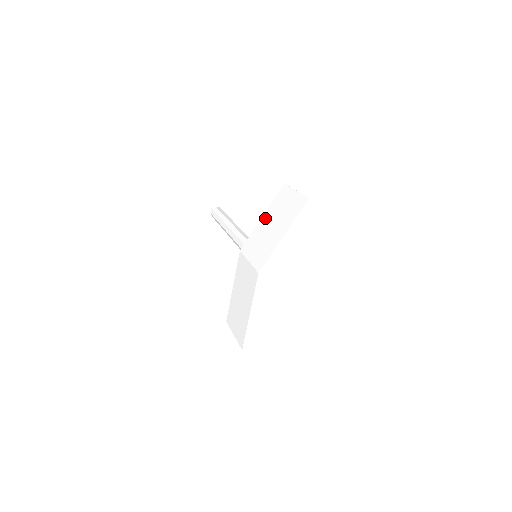
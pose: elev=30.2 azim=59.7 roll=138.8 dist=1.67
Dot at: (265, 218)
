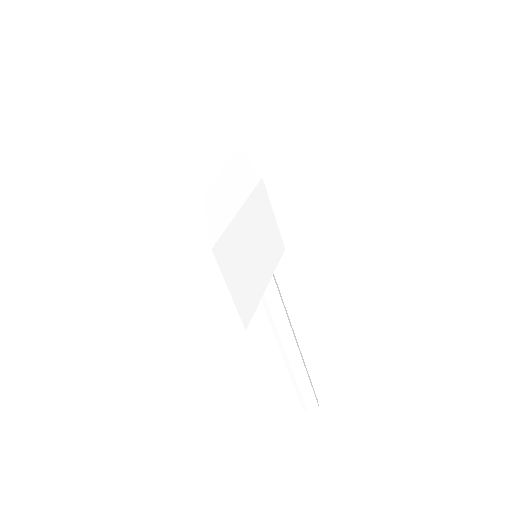
Dot at: occluded
